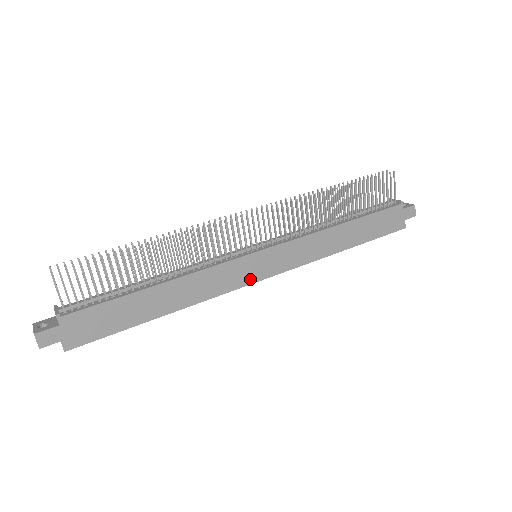
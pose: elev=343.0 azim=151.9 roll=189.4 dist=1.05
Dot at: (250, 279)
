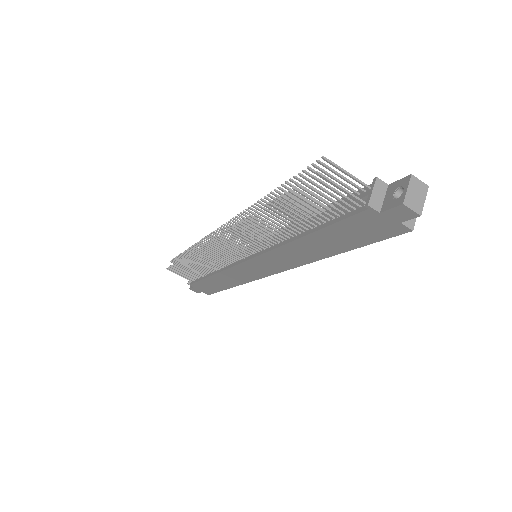
Dot at: (260, 275)
